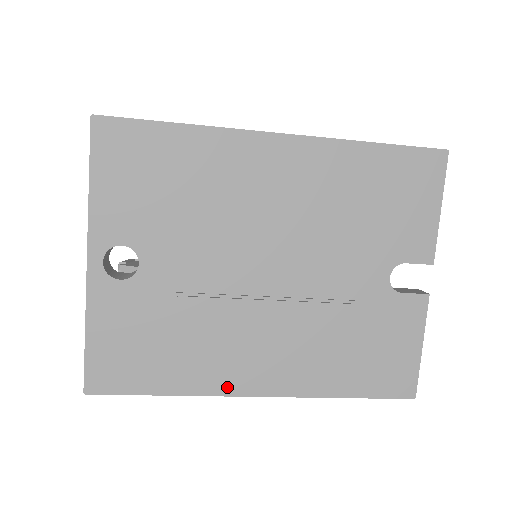
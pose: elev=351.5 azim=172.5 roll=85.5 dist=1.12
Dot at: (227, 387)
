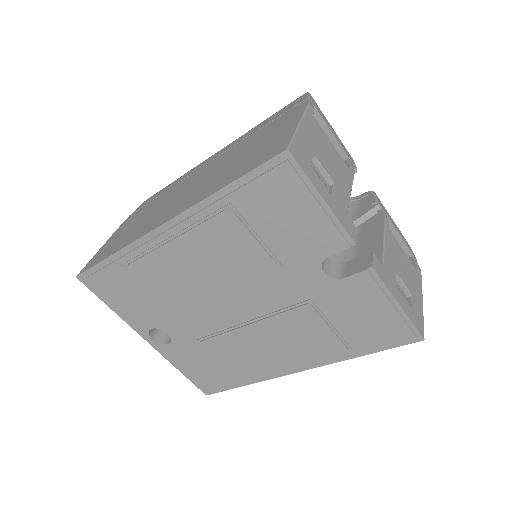
Dot at: (273, 374)
